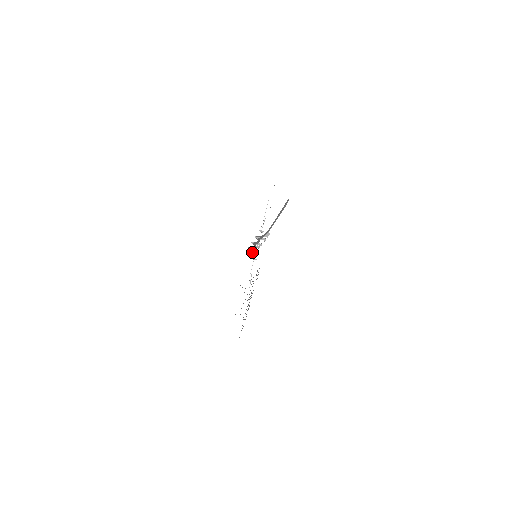
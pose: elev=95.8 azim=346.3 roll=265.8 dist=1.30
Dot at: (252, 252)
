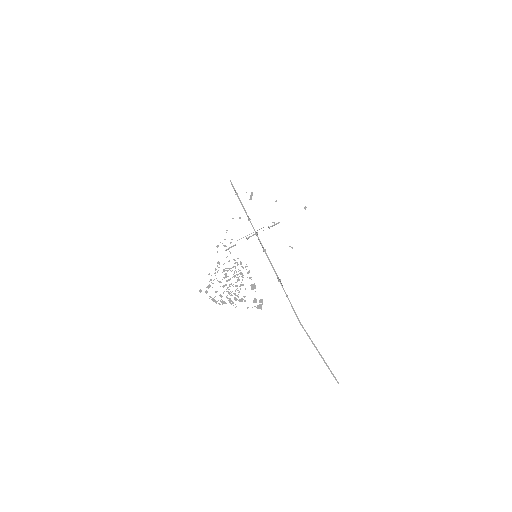
Dot at: occluded
